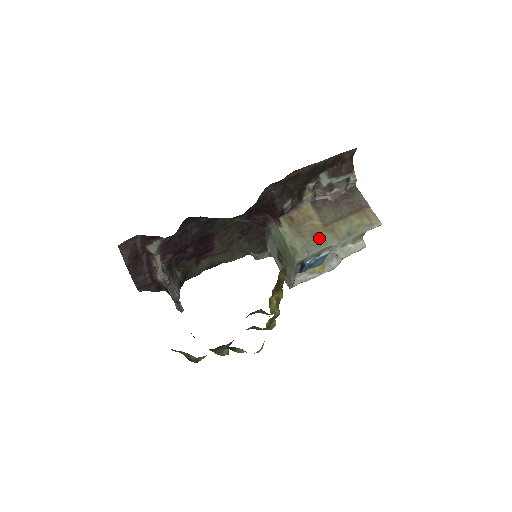
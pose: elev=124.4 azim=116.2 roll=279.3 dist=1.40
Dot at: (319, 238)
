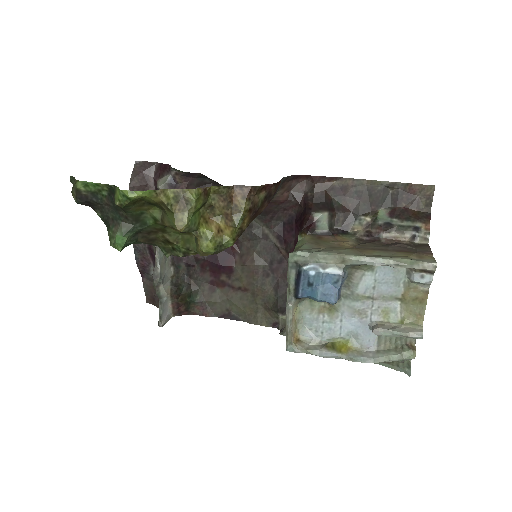
Dot at: (335, 249)
